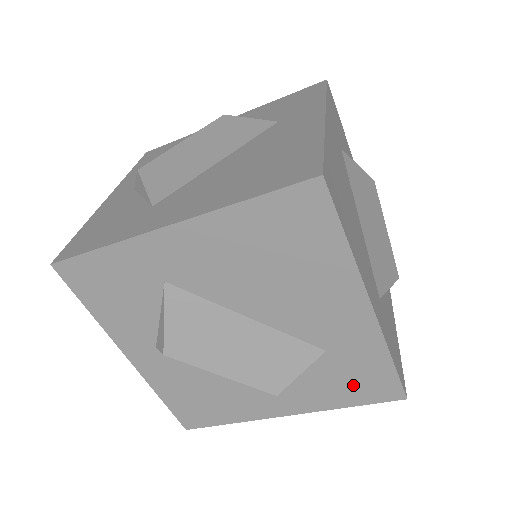
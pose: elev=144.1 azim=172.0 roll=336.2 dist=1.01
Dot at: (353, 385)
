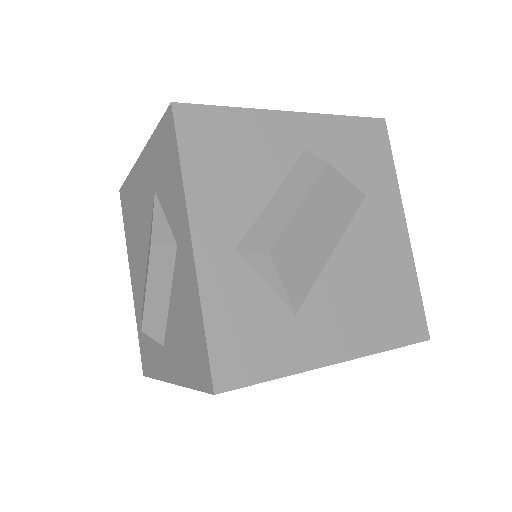
Dot at: occluded
